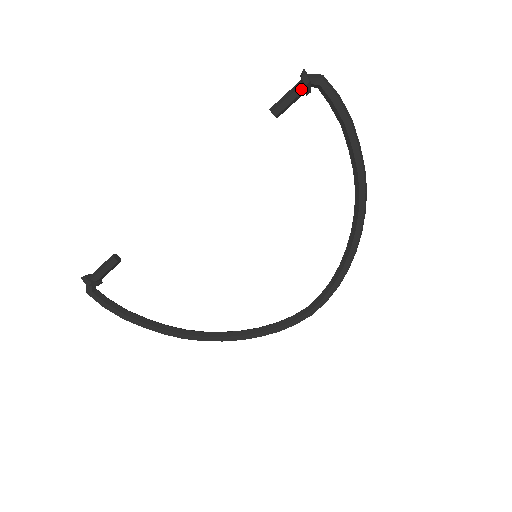
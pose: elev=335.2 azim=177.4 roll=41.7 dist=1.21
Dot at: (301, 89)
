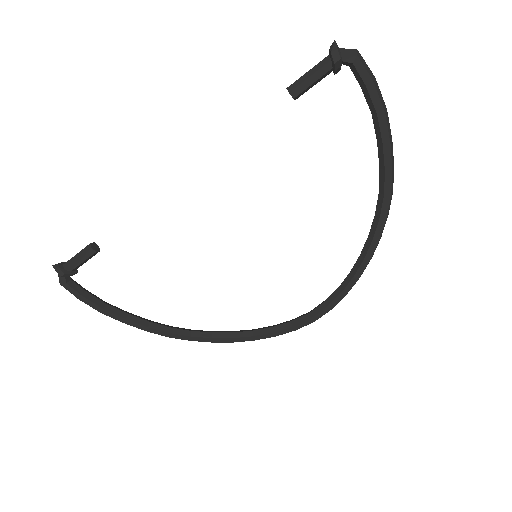
Dot at: (329, 66)
